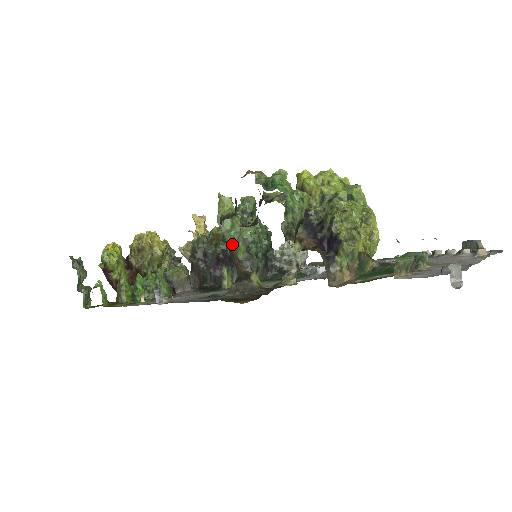
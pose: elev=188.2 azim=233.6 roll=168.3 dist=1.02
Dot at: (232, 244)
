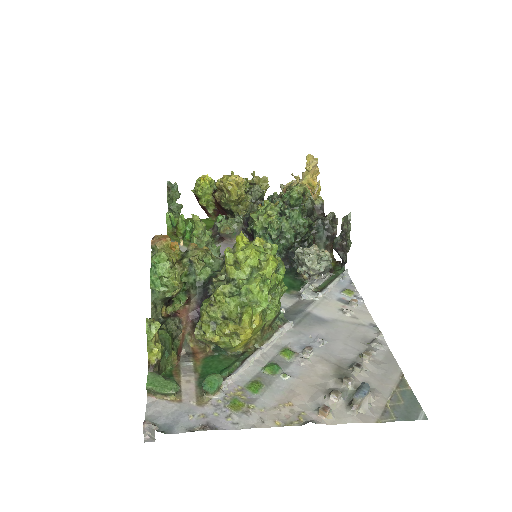
Dot at: occluded
